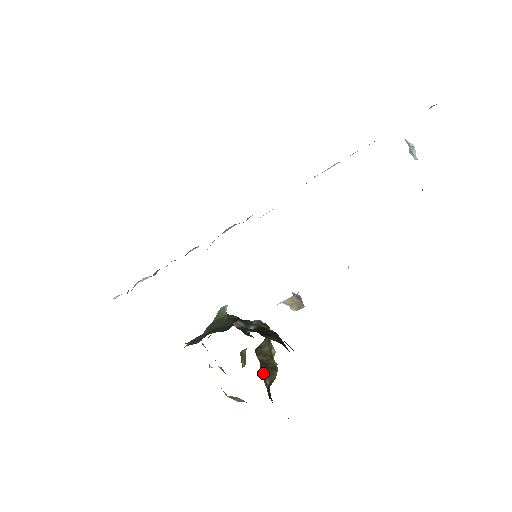
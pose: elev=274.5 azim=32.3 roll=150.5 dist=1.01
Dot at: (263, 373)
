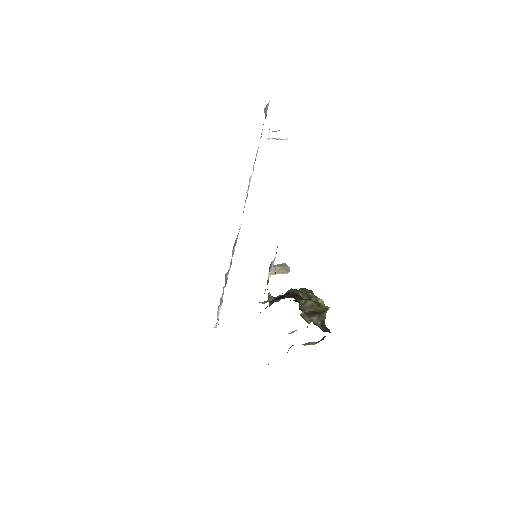
Dot at: (312, 319)
